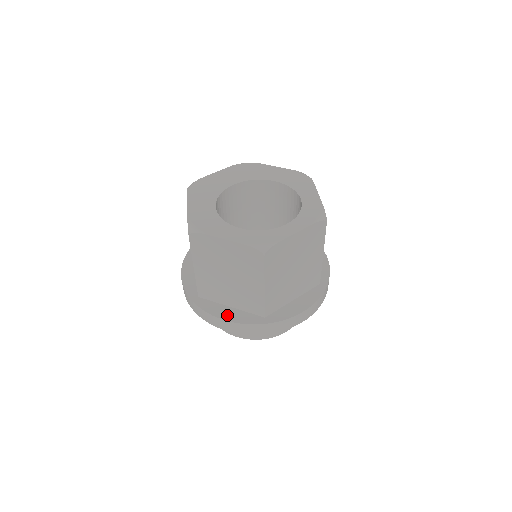
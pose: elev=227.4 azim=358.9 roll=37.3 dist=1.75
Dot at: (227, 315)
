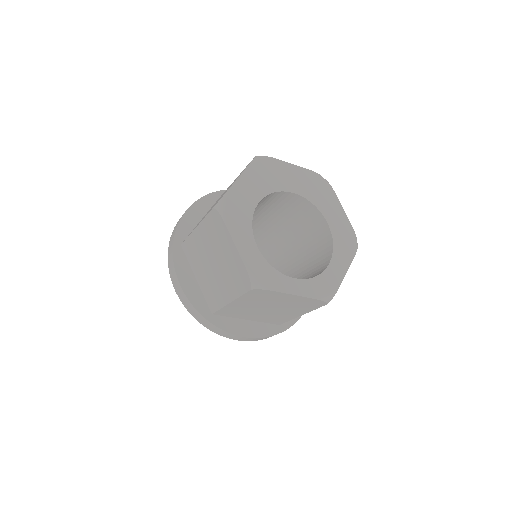
Dot at: (187, 284)
